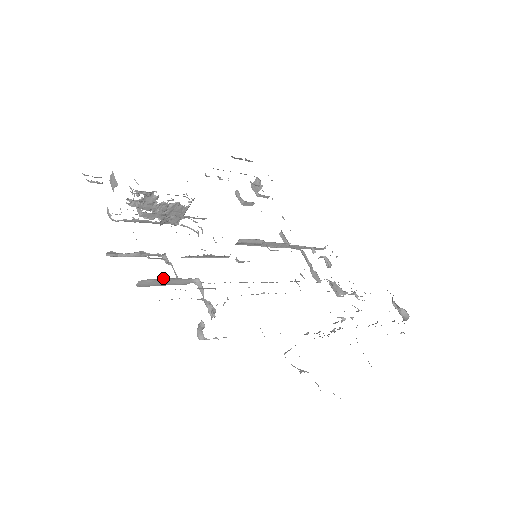
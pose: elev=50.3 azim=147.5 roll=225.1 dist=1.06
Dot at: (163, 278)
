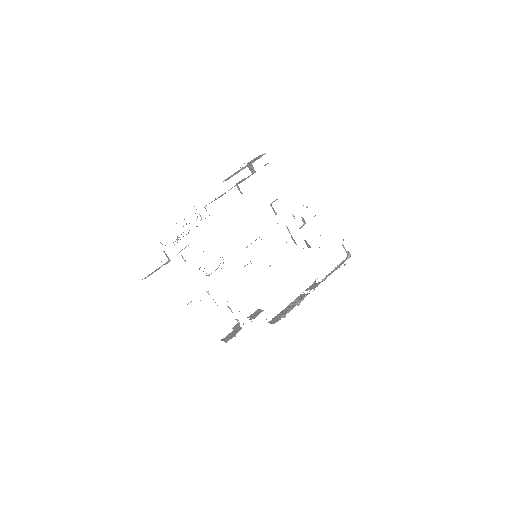
Dot at: occluded
